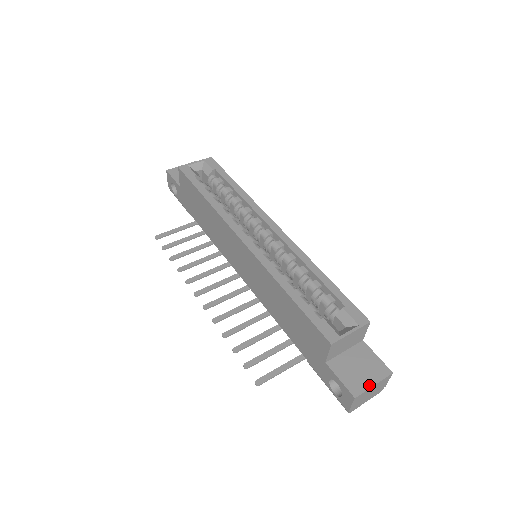
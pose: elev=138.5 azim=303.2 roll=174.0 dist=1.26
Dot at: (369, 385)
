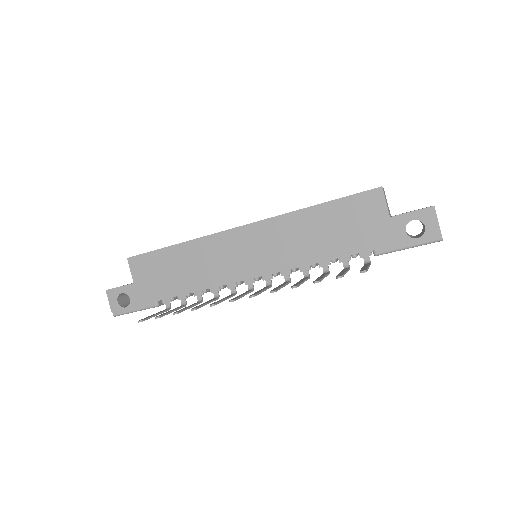
Dot at: occluded
